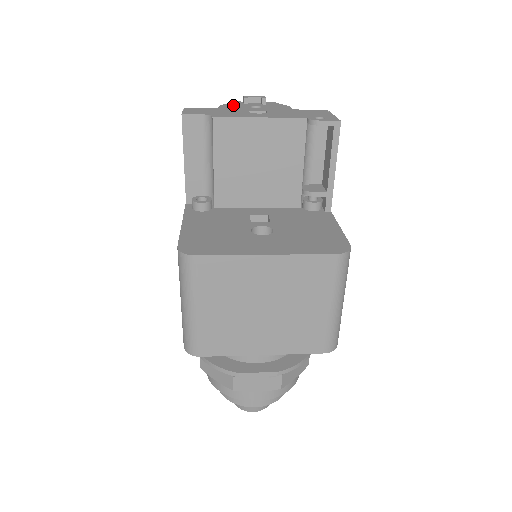
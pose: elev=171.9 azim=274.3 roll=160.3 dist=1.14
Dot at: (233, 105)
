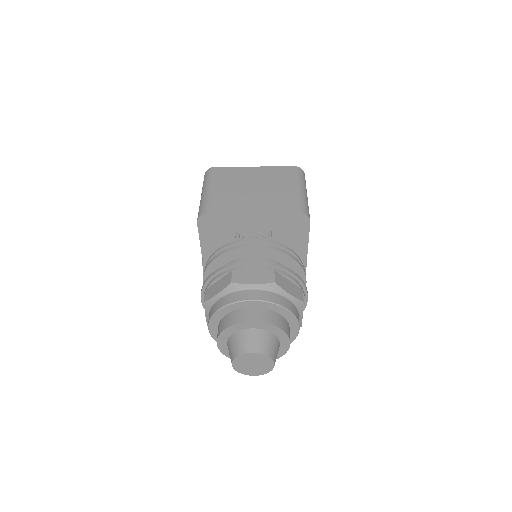
Dot at: occluded
